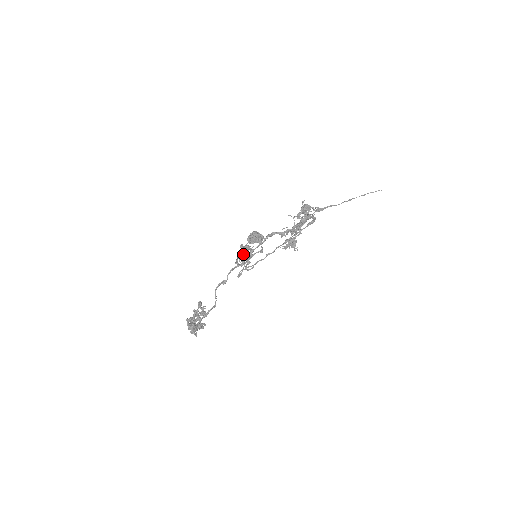
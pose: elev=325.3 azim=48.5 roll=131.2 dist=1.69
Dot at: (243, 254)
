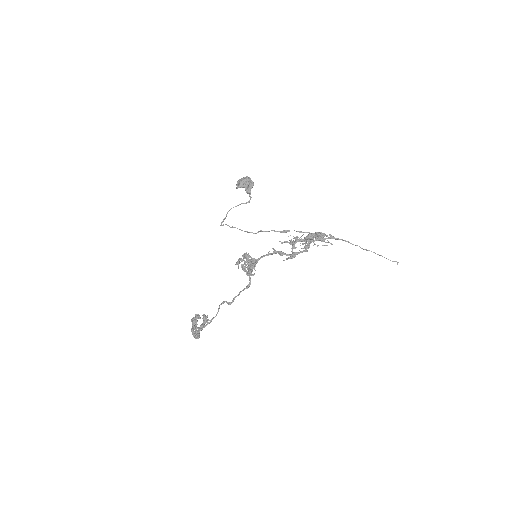
Dot at: (249, 272)
